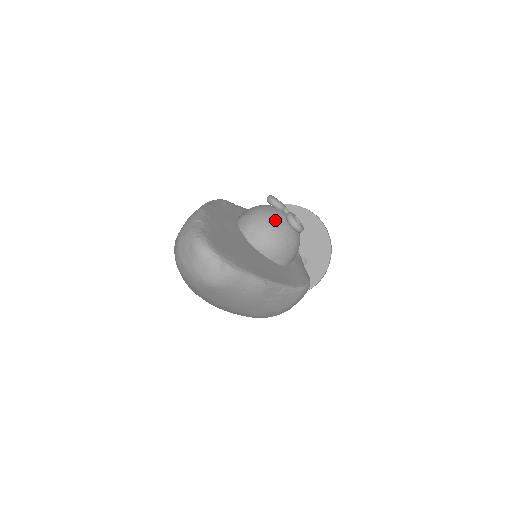
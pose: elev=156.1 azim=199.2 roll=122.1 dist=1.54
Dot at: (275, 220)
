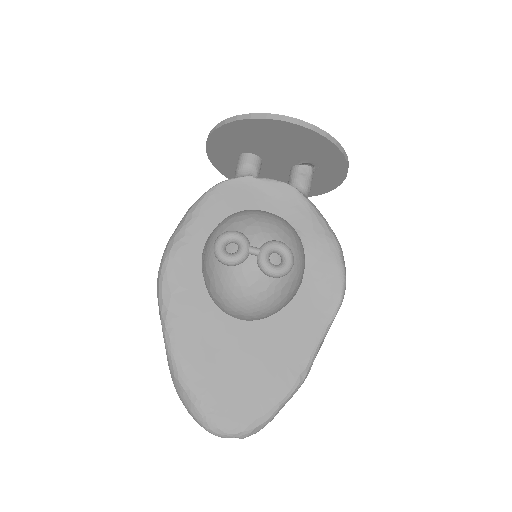
Dot at: (252, 291)
